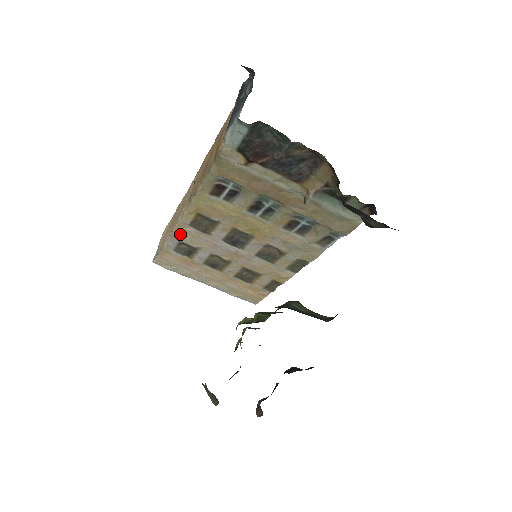
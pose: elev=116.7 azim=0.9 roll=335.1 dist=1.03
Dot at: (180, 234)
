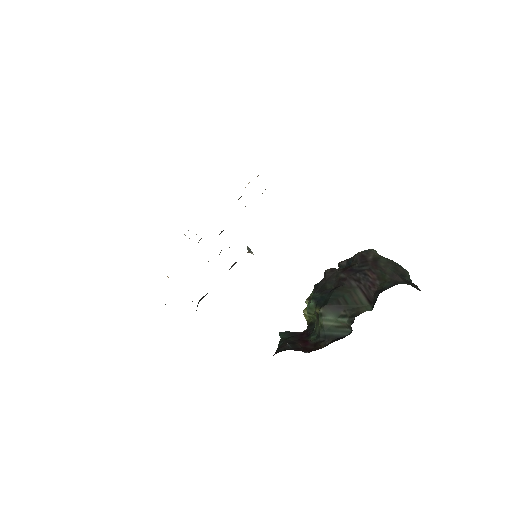
Dot at: occluded
